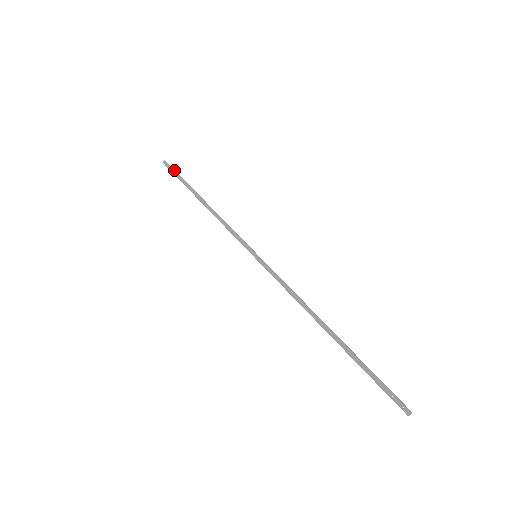
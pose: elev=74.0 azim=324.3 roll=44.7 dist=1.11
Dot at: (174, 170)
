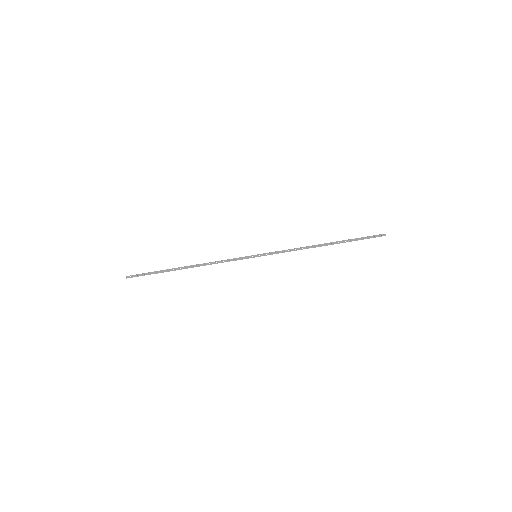
Dot at: (143, 273)
